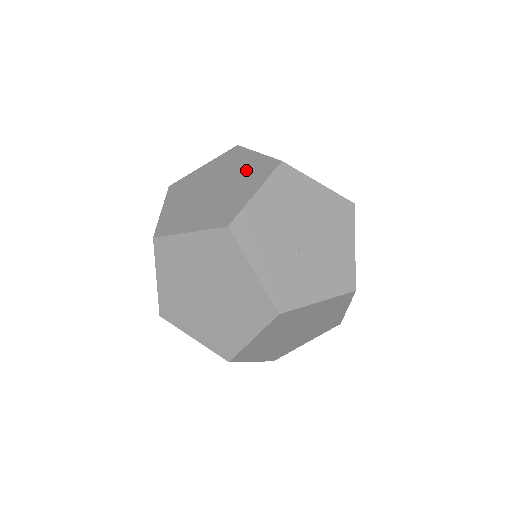
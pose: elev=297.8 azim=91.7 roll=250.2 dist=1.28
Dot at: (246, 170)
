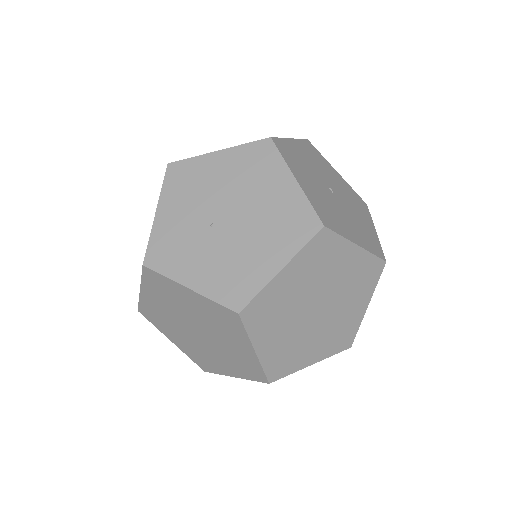
Dot at: occluded
